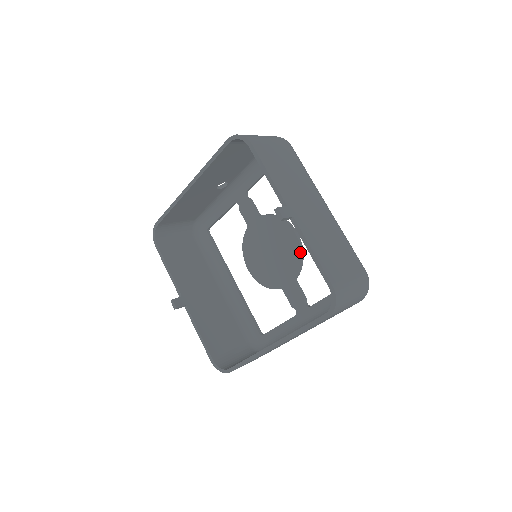
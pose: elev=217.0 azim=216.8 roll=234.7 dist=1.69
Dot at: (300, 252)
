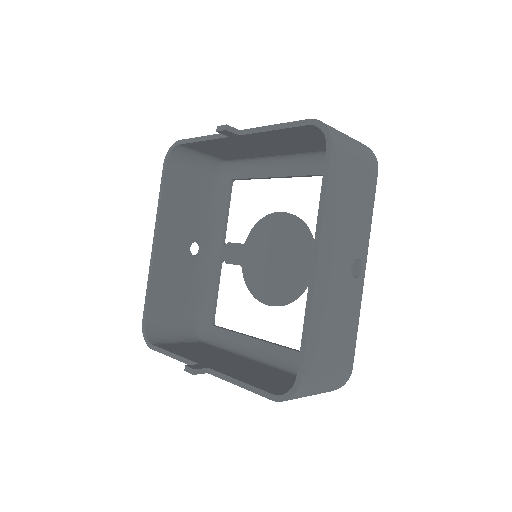
Dot at: (297, 220)
